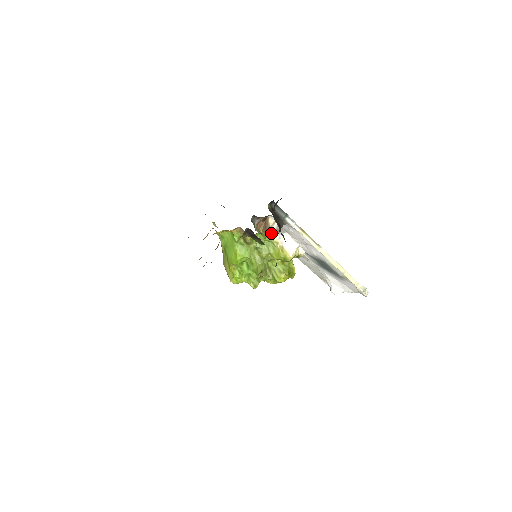
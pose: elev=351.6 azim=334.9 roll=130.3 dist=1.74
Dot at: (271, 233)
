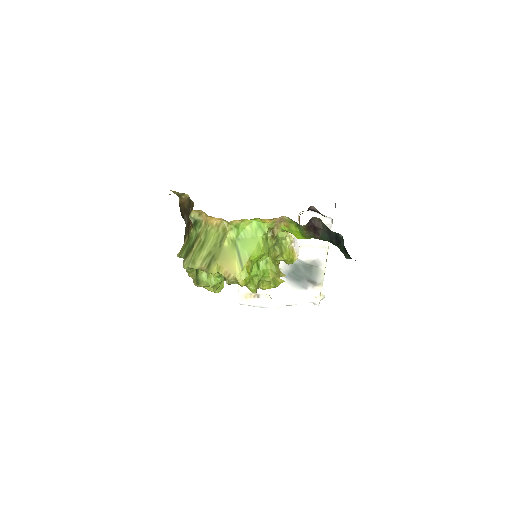
Dot at: occluded
